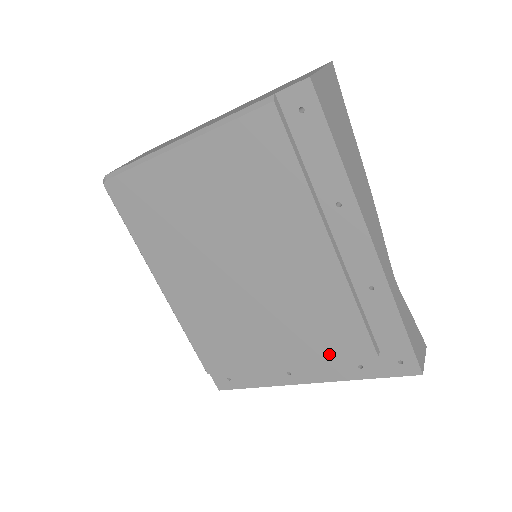
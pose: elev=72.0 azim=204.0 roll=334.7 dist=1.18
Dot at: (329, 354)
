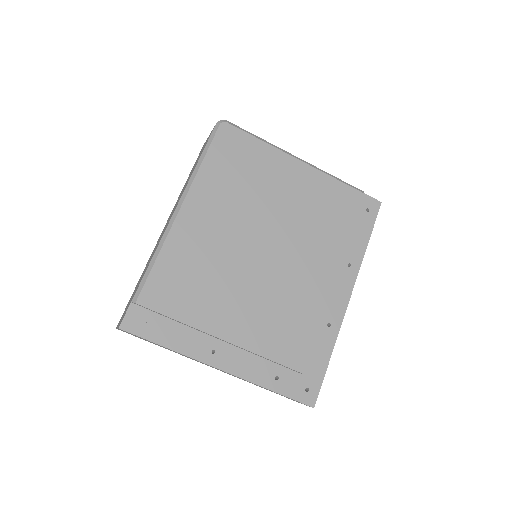
Dot at: (269, 351)
